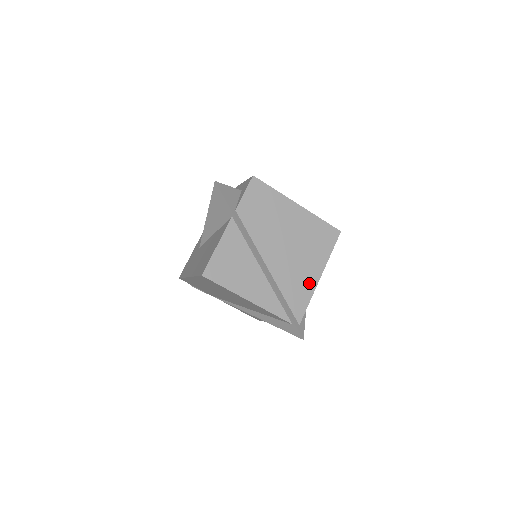
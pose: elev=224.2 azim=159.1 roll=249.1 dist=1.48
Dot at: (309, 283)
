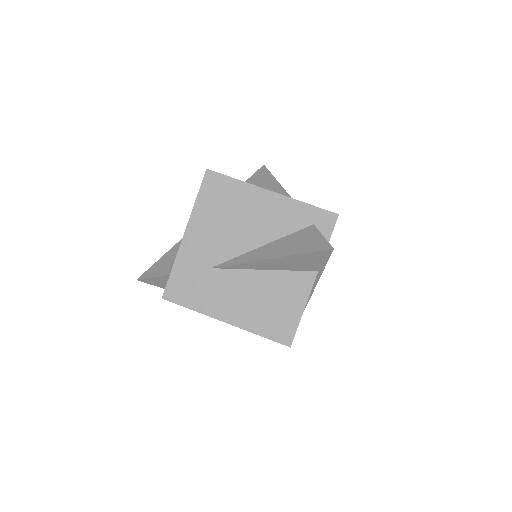
Dot at: occluded
